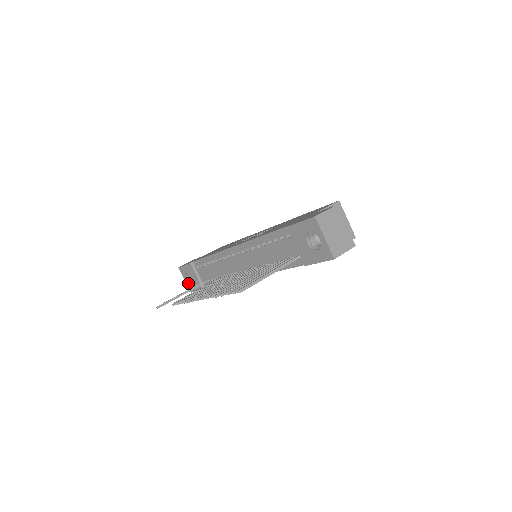
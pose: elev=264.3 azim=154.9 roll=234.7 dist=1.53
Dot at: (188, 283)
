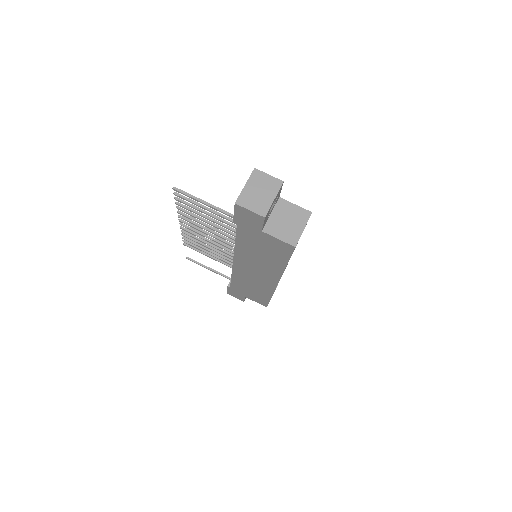
Dot at: occluded
